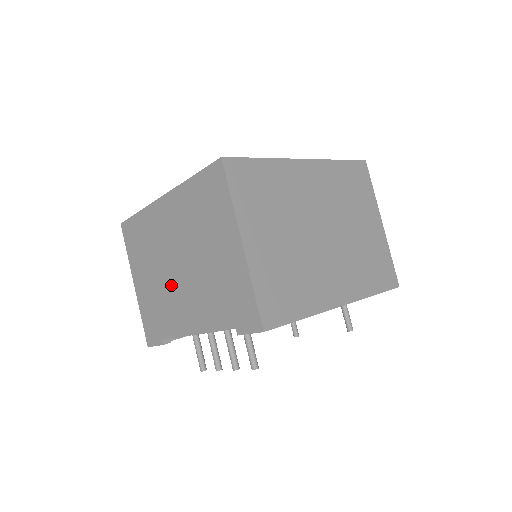
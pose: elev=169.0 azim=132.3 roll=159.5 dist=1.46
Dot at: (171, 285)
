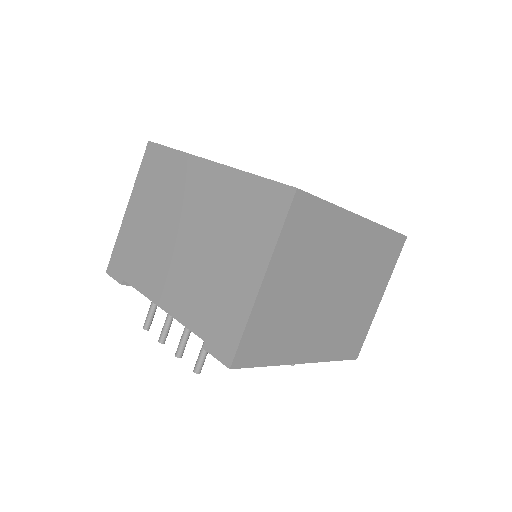
Dot at: (165, 245)
